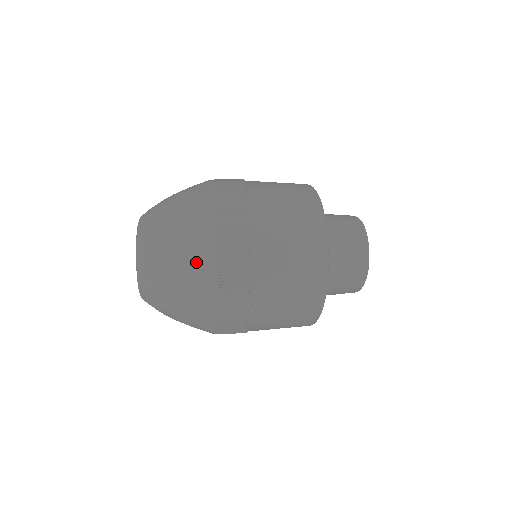
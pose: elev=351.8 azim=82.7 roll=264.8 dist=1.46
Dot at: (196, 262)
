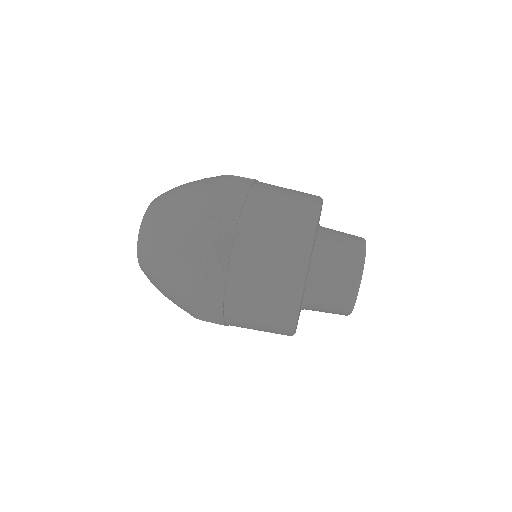
Dot at: (177, 266)
